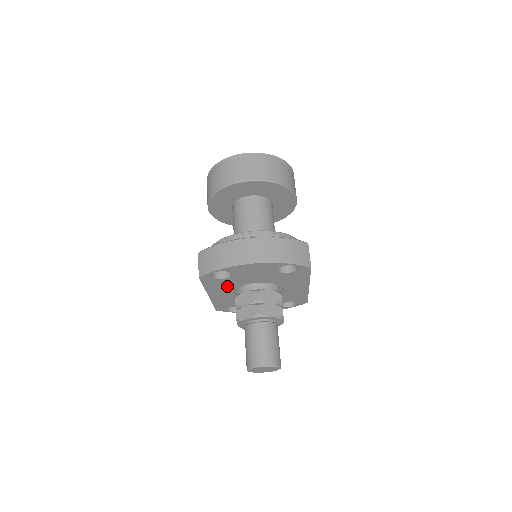
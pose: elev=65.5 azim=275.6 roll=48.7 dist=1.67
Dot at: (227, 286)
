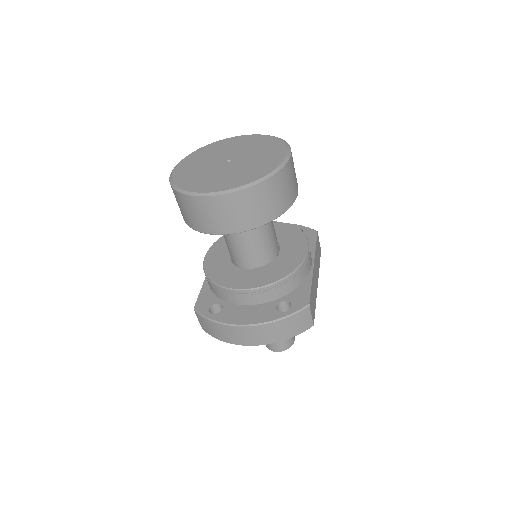
Dot at: occluded
